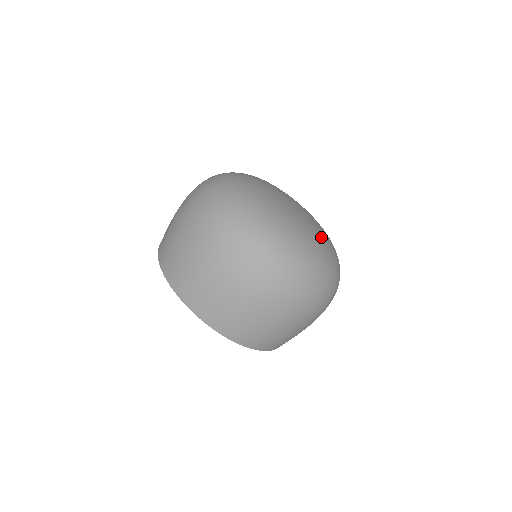
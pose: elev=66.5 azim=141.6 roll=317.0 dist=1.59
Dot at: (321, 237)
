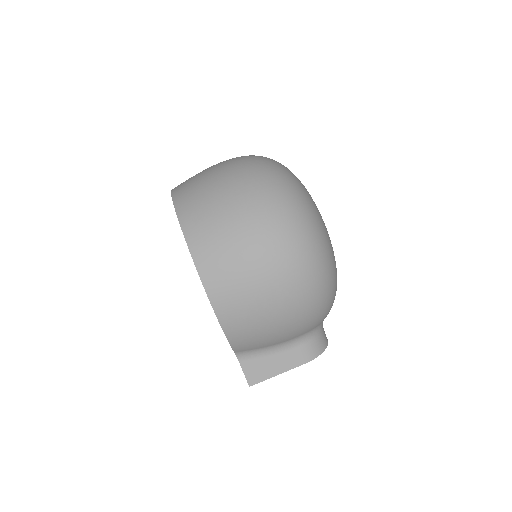
Dot at: (328, 234)
